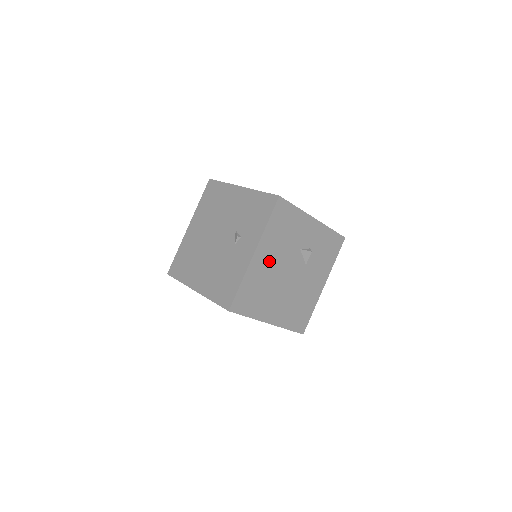
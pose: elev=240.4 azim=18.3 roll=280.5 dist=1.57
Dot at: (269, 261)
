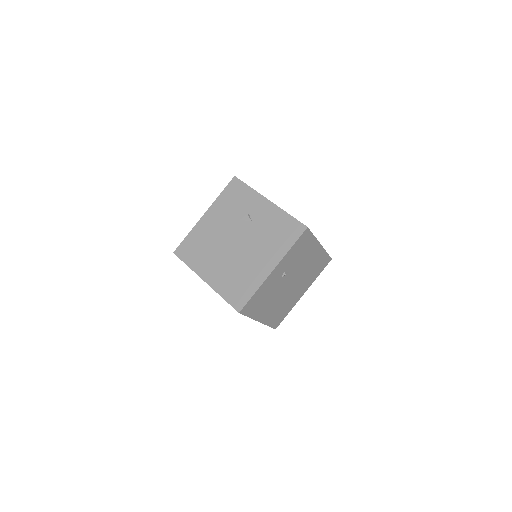
Dot at: occluded
